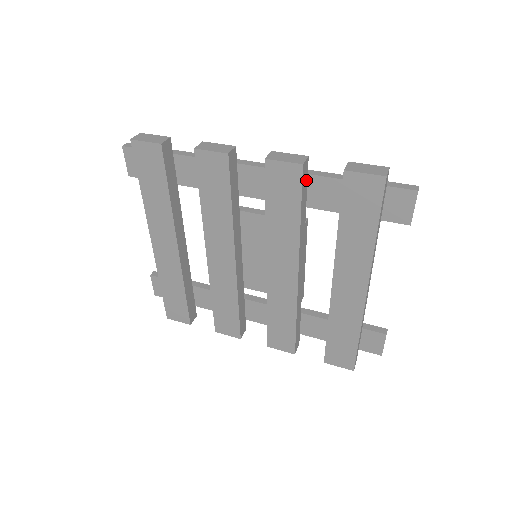
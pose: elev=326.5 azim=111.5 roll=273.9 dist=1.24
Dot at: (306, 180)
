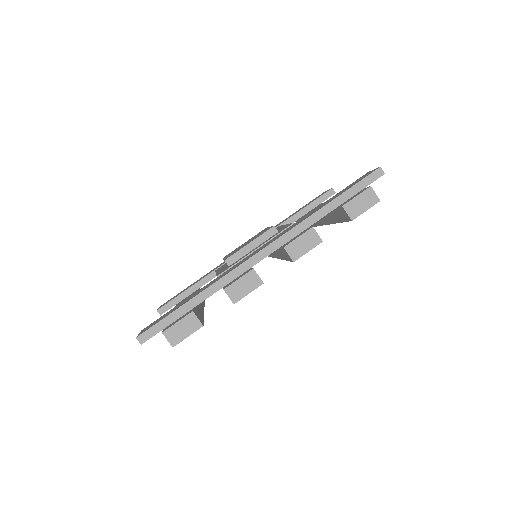
Dot at: occluded
